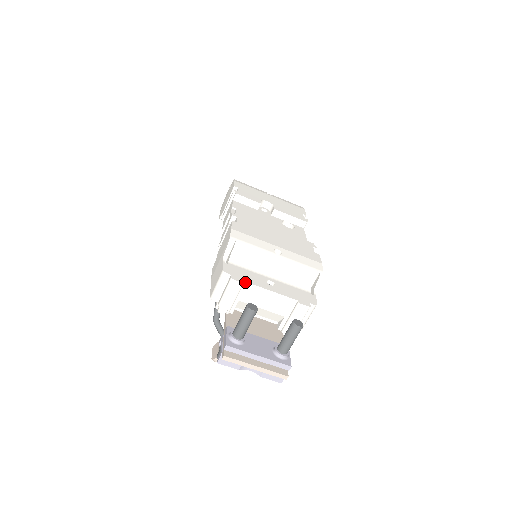
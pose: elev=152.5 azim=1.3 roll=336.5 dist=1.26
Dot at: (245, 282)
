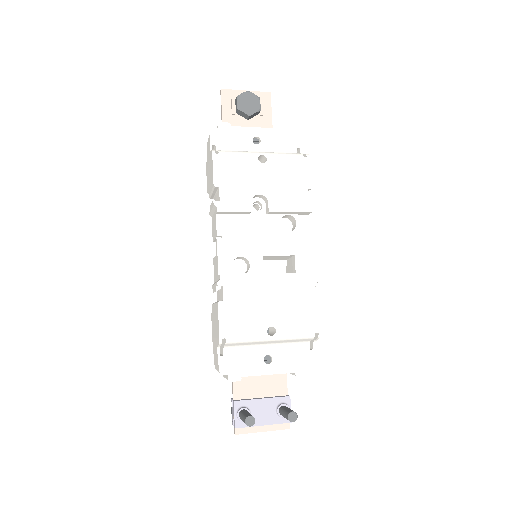
Dot at: occluded
